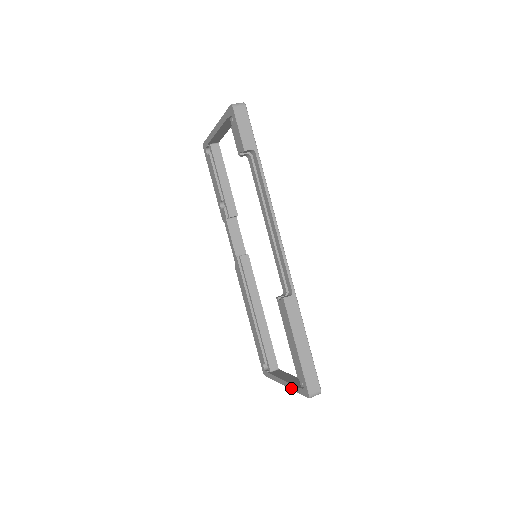
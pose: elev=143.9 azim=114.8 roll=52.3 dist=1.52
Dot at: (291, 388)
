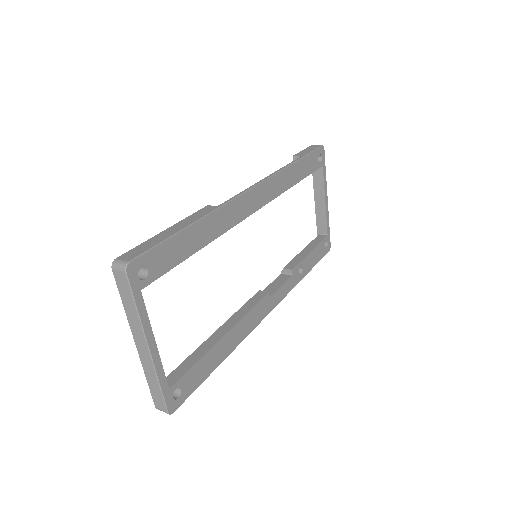
Dot at: (129, 317)
